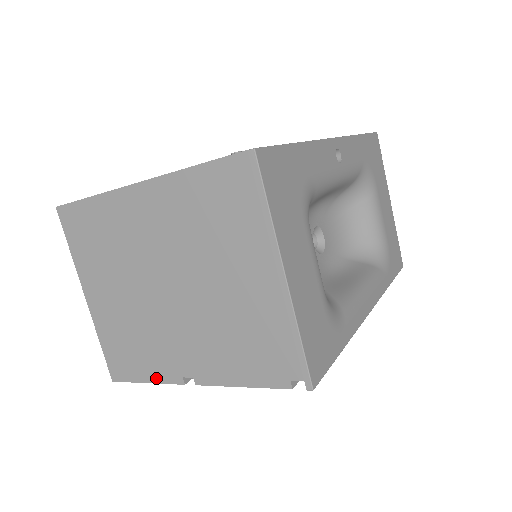
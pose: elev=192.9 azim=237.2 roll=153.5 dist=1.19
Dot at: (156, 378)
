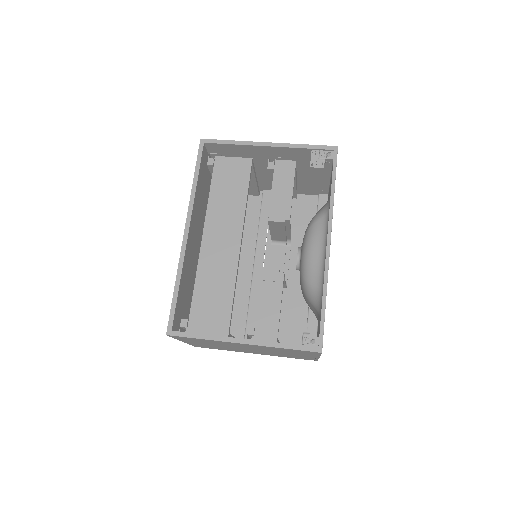
Dot at: occluded
